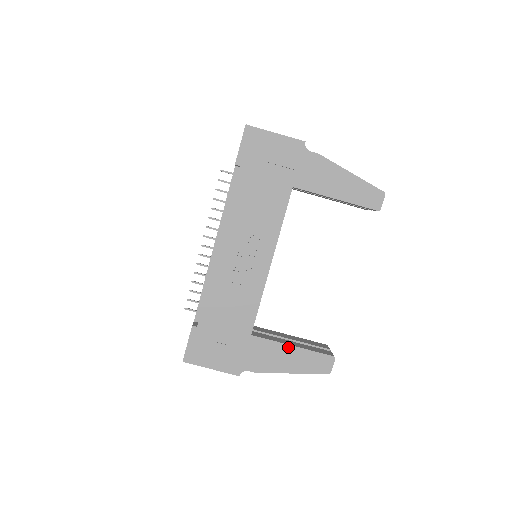
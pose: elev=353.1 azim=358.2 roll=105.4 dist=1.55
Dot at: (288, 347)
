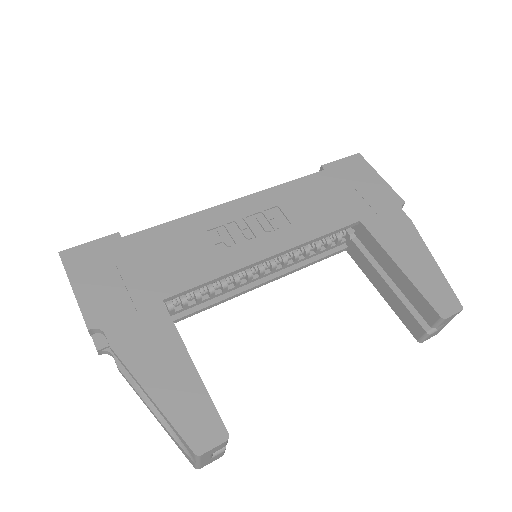
Dot at: (186, 357)
